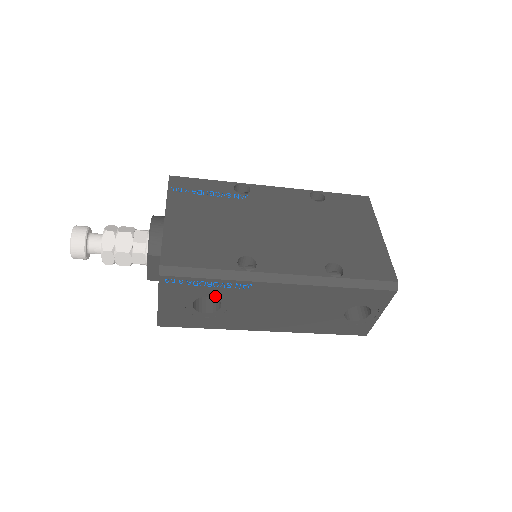
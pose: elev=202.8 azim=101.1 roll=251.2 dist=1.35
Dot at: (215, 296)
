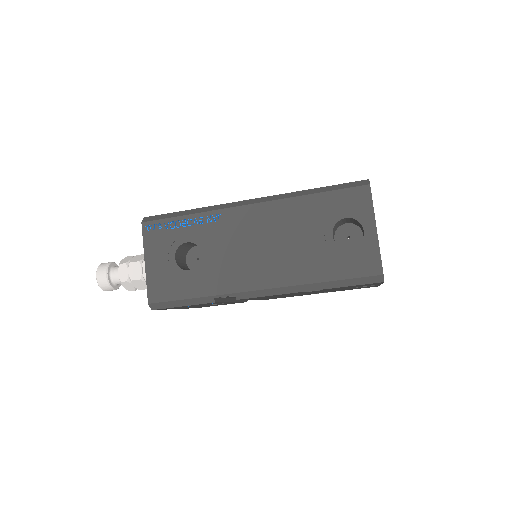
Dot at: (193, 240)
